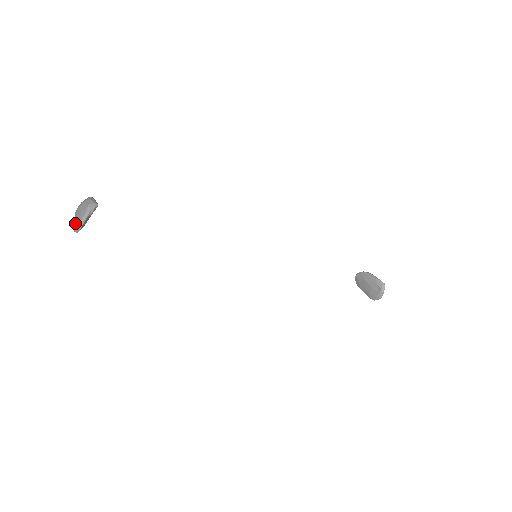
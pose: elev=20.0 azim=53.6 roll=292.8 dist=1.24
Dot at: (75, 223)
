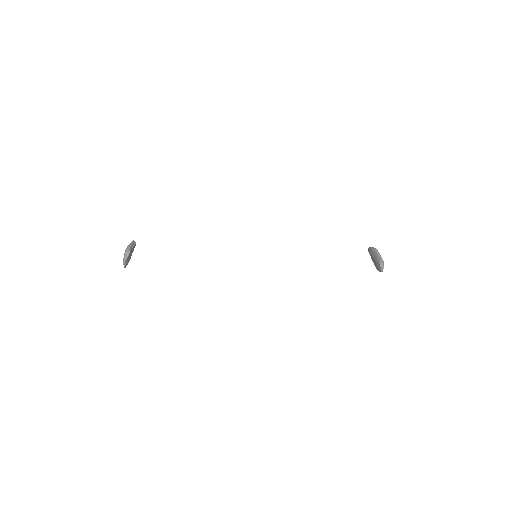
Dot at: occluded
